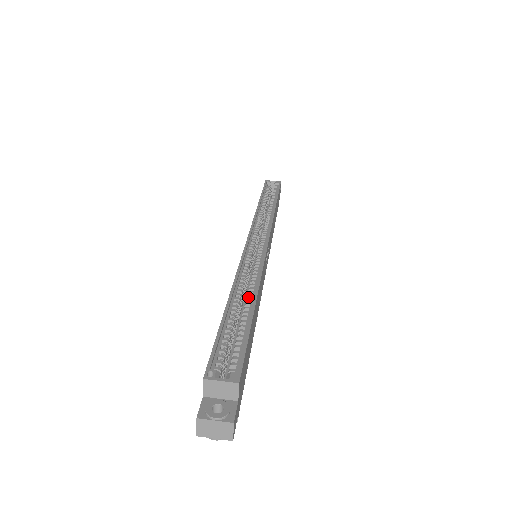
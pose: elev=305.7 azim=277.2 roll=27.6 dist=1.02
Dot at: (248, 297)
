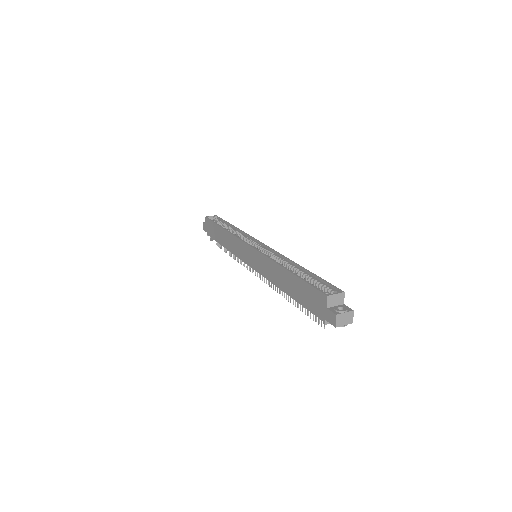
Dot at: (292, 267)
